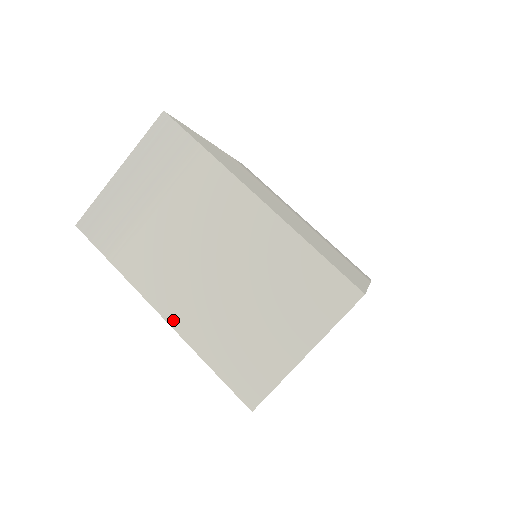
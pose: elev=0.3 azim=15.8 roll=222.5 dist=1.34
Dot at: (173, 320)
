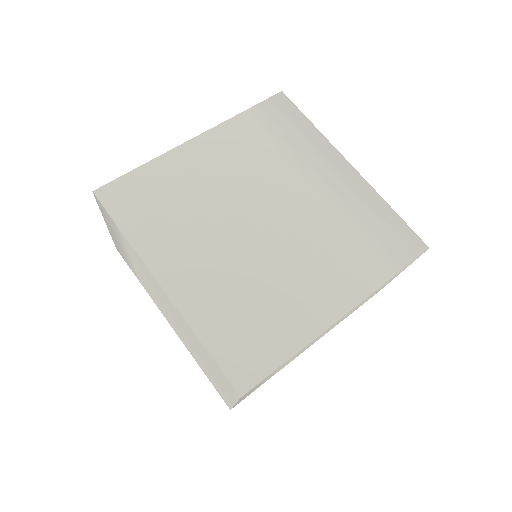
Dot at: (177, 334)
